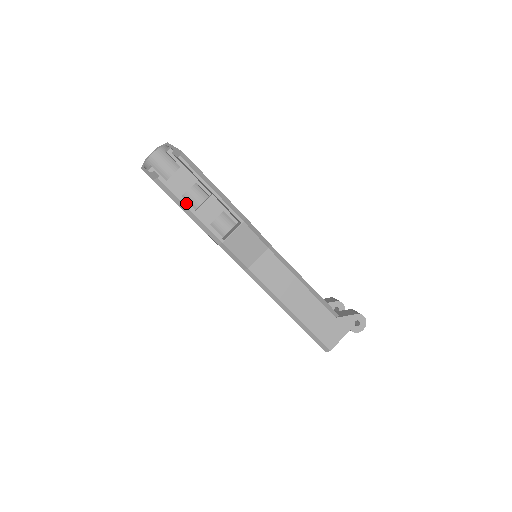
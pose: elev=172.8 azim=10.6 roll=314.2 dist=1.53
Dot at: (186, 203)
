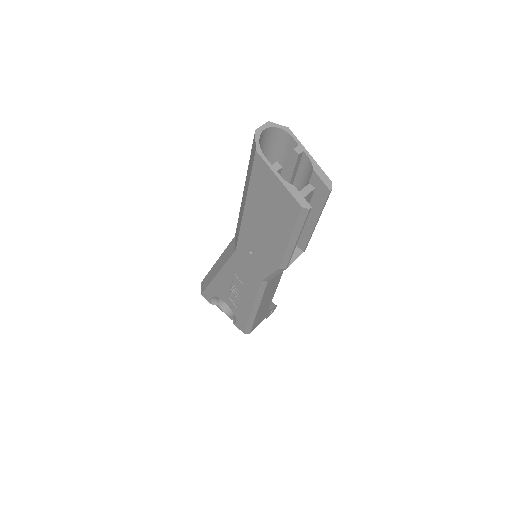
Dot at: occluded
